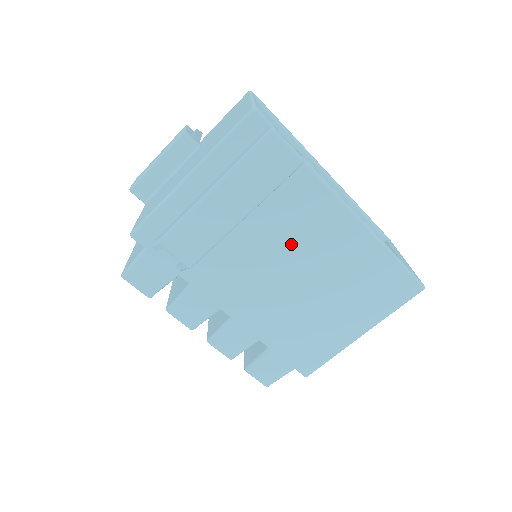
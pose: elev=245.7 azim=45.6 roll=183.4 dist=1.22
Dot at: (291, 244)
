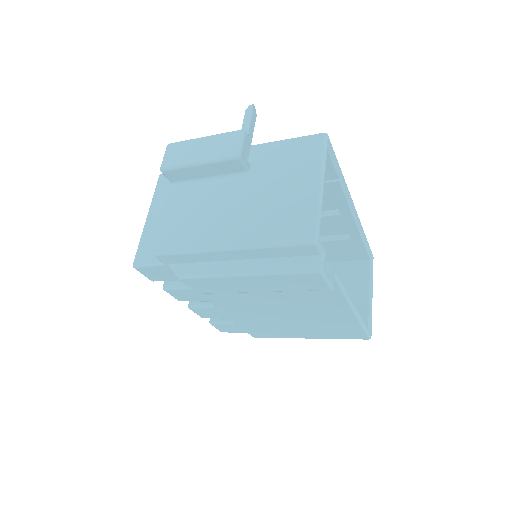
Dot at: (289, 299)
